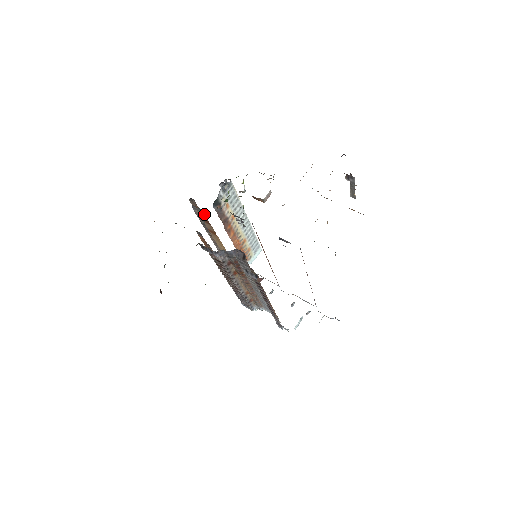
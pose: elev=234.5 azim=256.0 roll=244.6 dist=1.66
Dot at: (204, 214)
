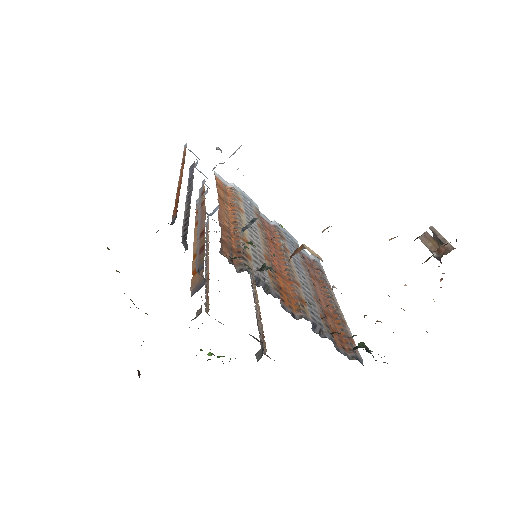
Dot at: (203, 258)
